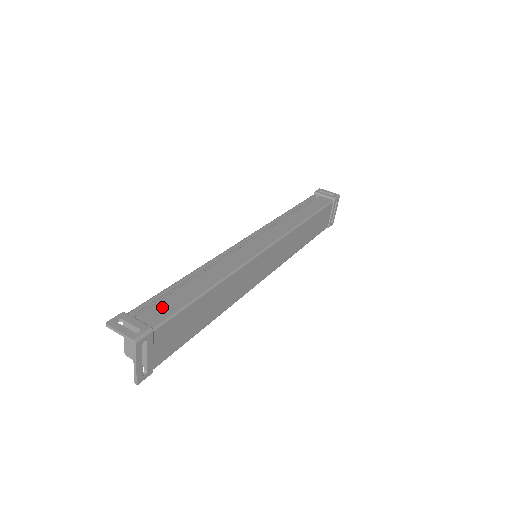
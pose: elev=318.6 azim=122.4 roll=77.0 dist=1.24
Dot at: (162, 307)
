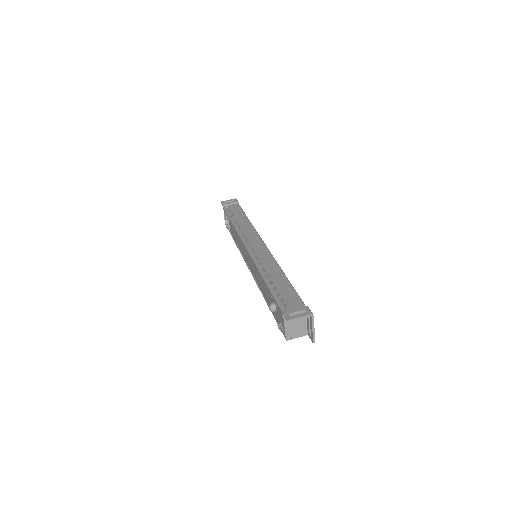
Dot at: (289, 298)
